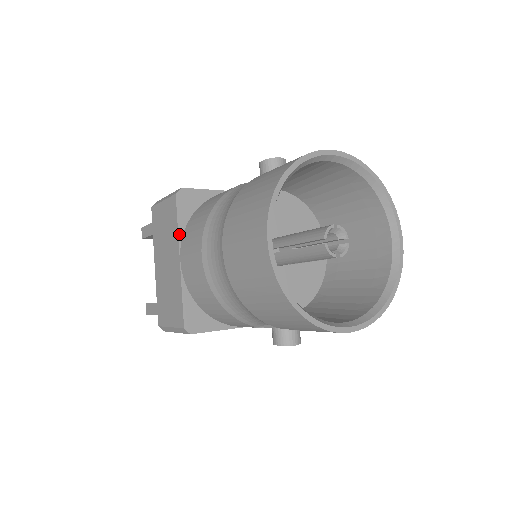
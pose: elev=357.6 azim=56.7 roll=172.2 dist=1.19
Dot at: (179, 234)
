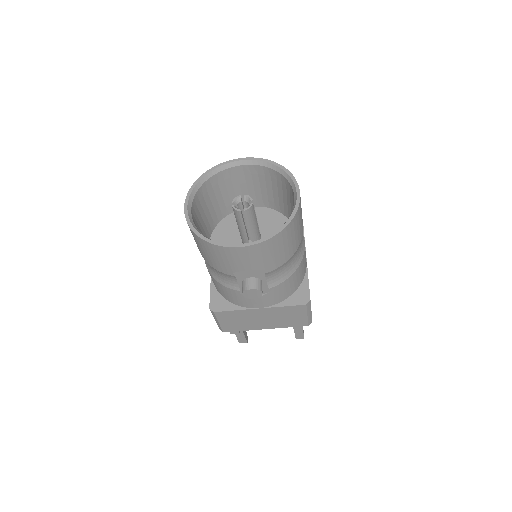
Dot at: occluded
